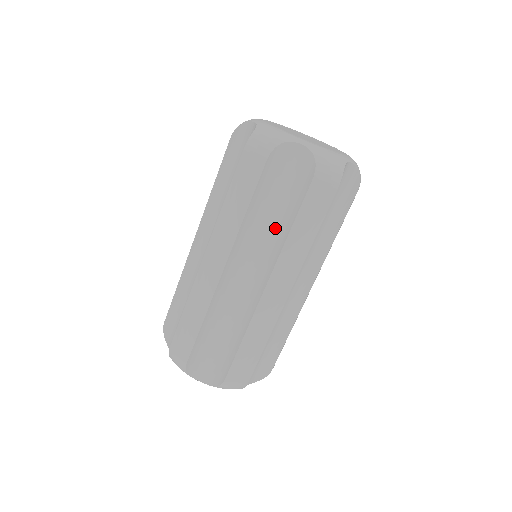
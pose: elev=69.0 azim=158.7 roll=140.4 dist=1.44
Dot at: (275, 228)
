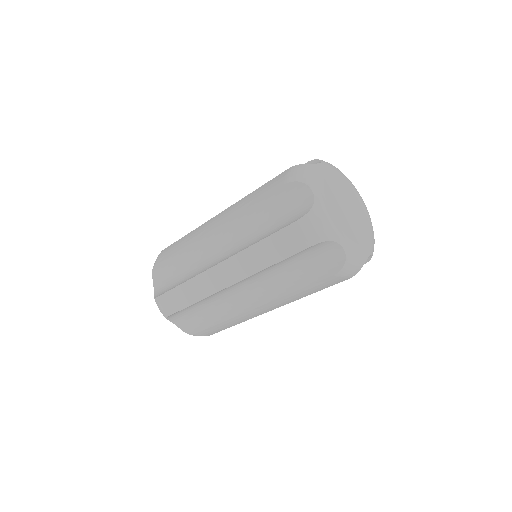
Dot at: occluded
